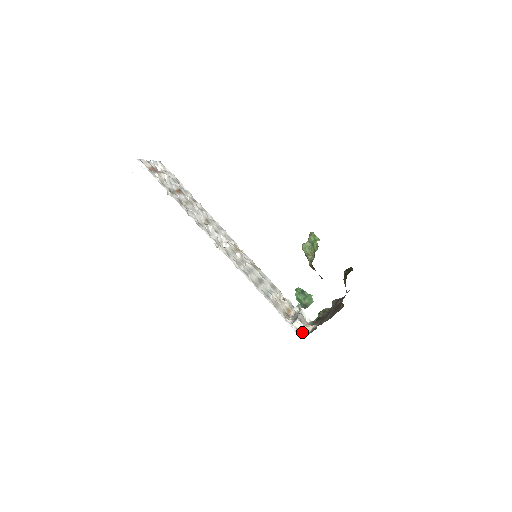
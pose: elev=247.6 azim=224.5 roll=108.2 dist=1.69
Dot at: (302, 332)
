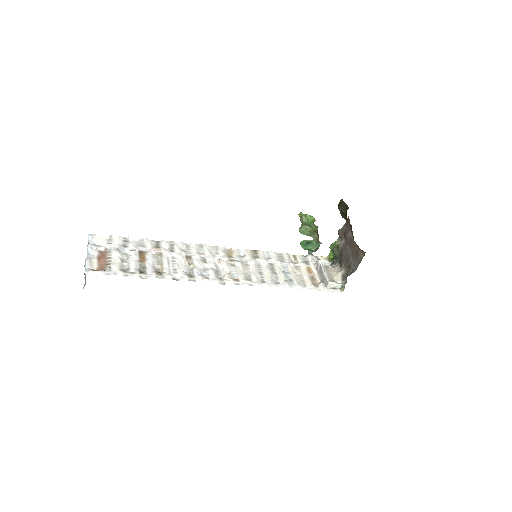
Dot at: (338, 288)
